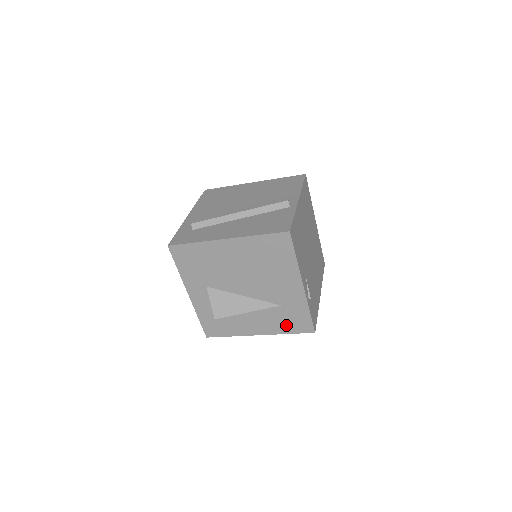
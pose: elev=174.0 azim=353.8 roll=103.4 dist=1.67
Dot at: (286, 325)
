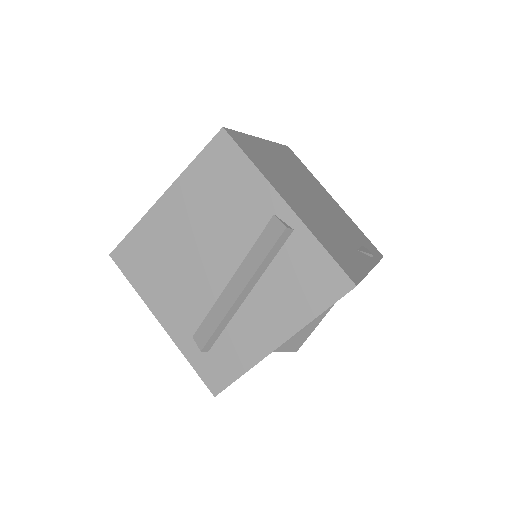
Dot at: occluded
